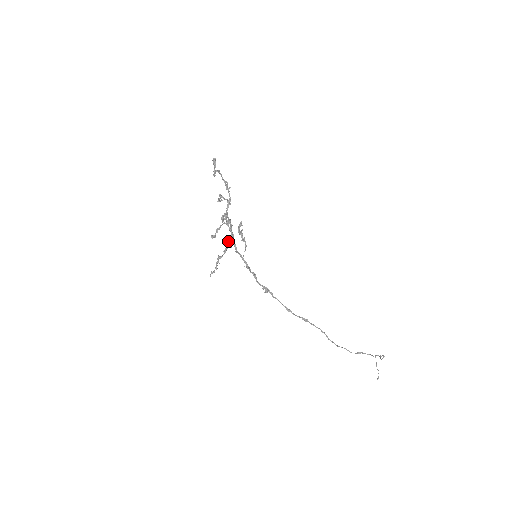
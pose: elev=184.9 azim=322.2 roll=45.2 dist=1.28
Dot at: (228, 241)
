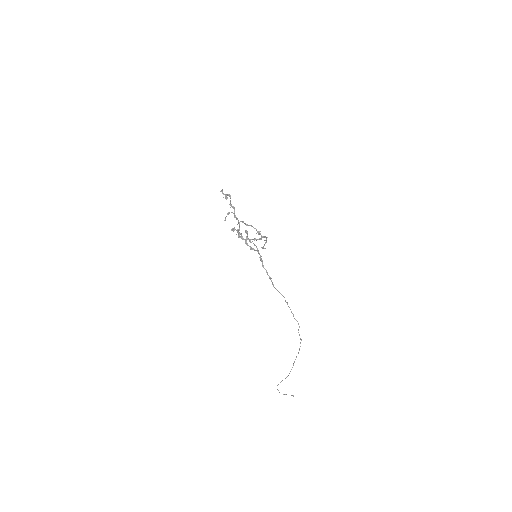
Dot at: (258, 231)
